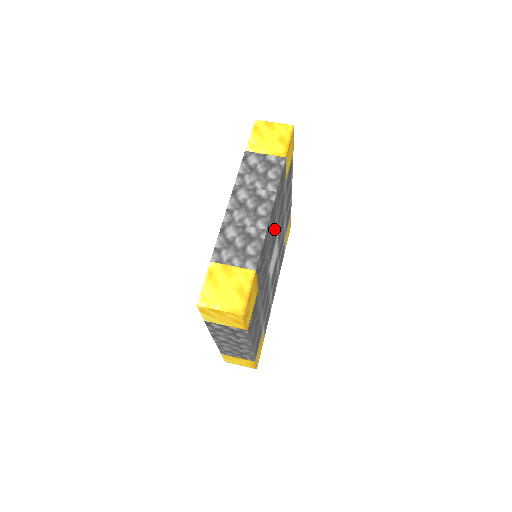
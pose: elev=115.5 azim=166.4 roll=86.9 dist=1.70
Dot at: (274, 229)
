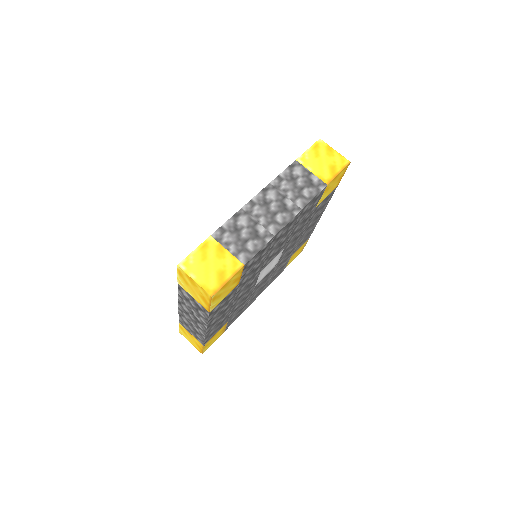
Dot at: (283, 241)
